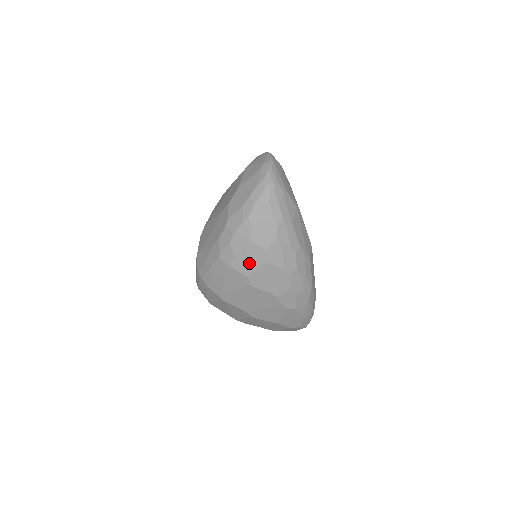
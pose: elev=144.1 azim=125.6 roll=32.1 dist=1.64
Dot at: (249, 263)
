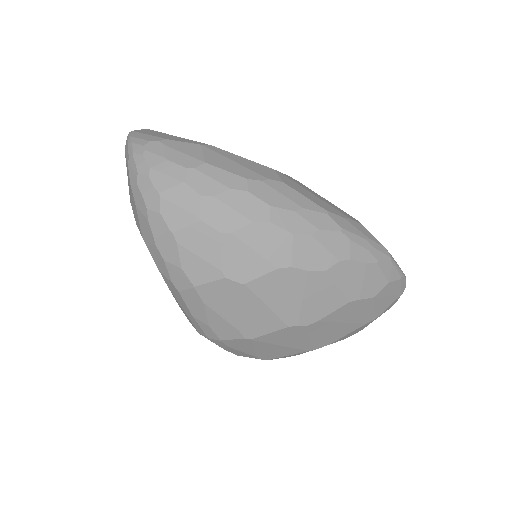
Dot at: (205, 259)
